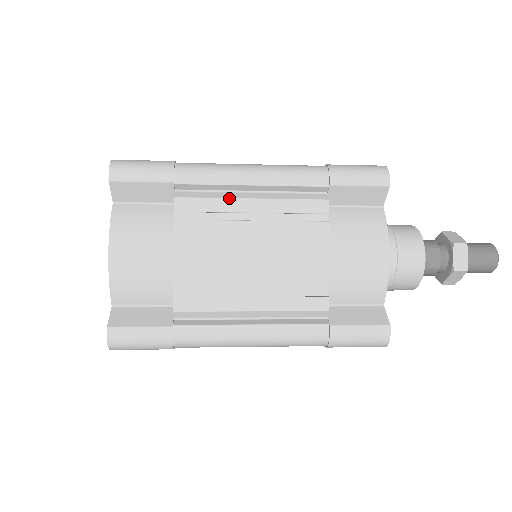
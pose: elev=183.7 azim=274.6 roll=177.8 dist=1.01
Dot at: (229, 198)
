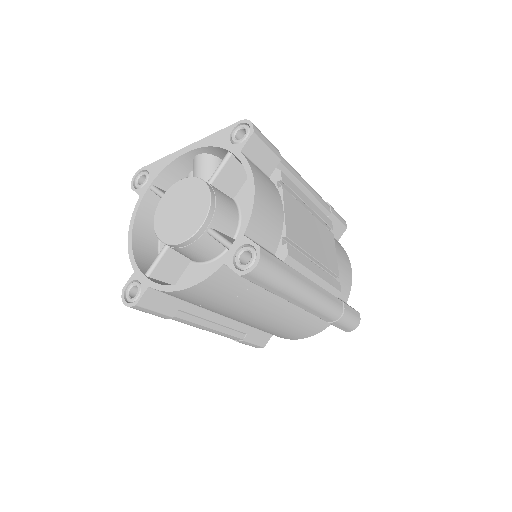
Dot at: occluded
